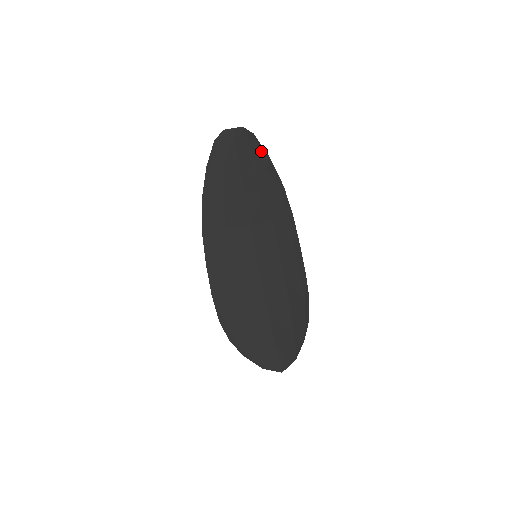
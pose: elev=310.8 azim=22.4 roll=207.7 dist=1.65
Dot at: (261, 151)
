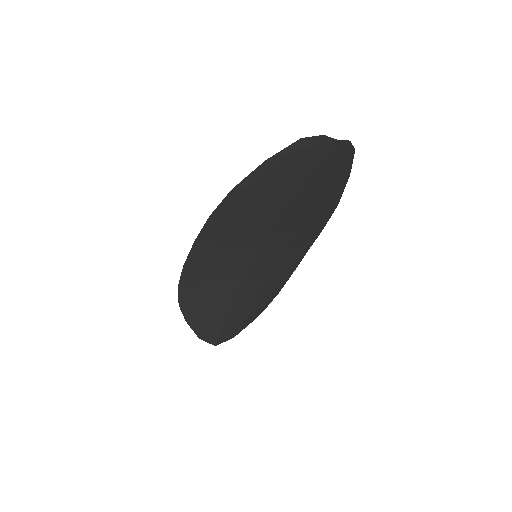
Dot at: (346, 170)
